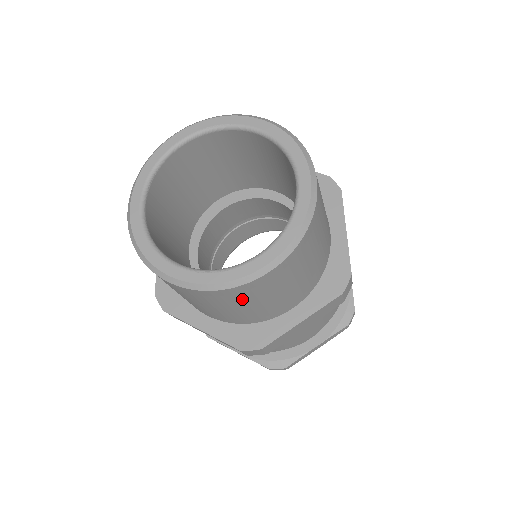
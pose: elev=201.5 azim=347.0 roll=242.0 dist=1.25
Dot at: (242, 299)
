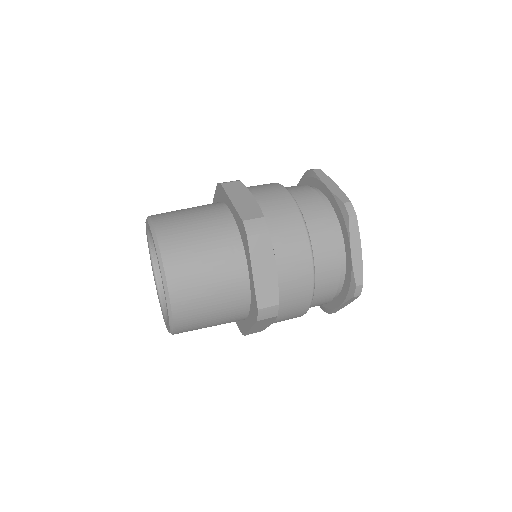
Dot at: occluded
